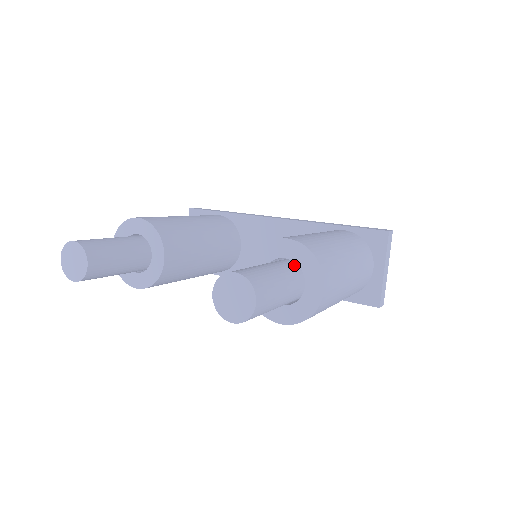
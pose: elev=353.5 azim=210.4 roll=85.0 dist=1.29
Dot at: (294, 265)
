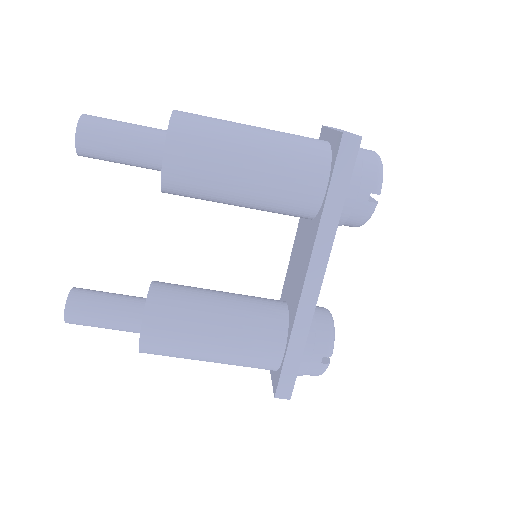
Dot at: occluded
